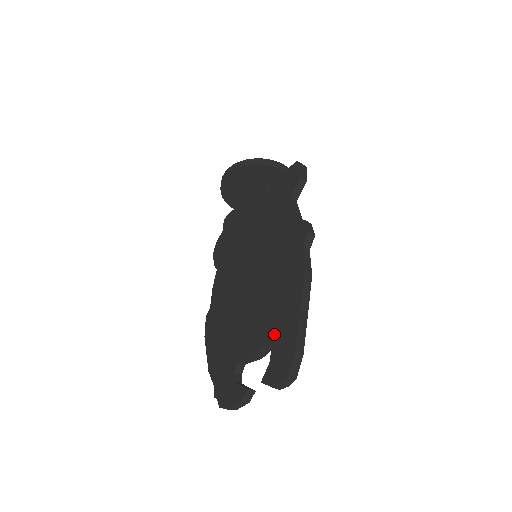
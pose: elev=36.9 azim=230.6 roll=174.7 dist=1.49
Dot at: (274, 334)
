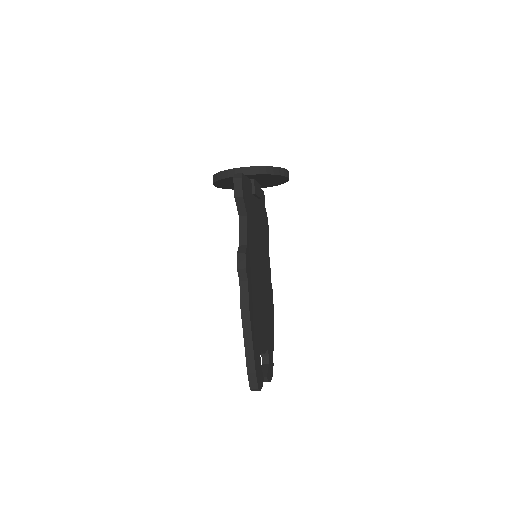
Dot at: occluded
